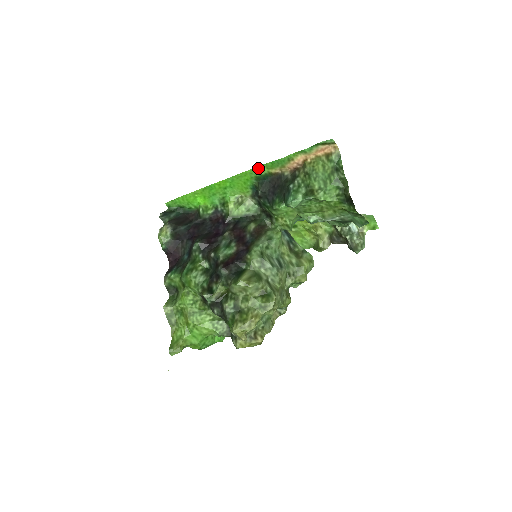
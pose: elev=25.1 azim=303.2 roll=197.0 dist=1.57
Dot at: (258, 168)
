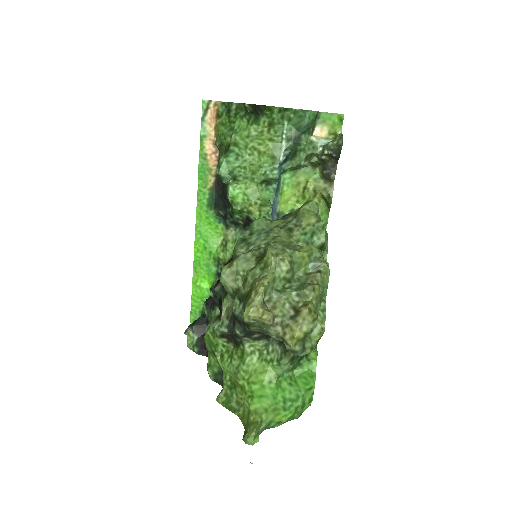
Dot at: (199, 197)
